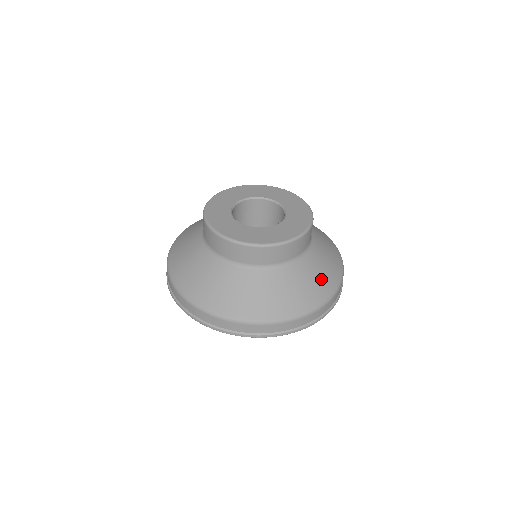
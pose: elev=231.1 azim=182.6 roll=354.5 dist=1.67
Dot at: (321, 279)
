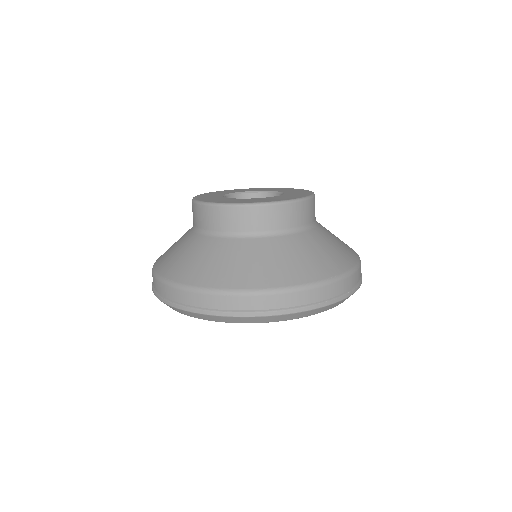
Dot at: (306, 262)
